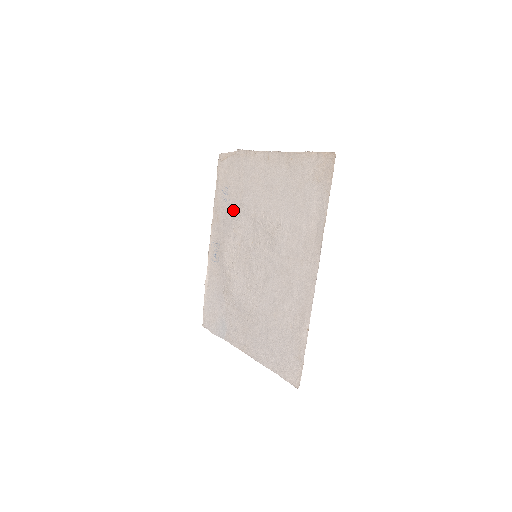
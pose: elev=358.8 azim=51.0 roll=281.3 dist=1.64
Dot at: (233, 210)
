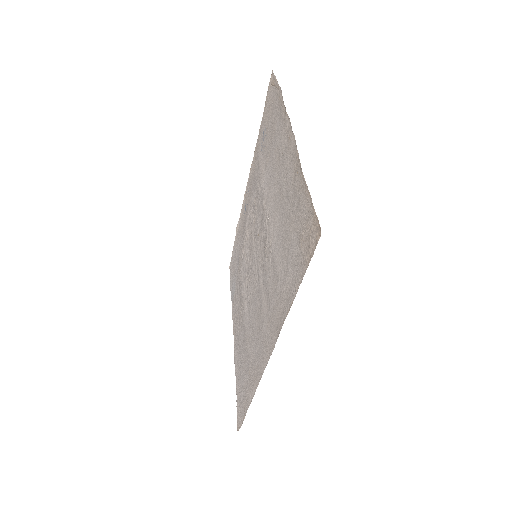
Dot at: (260, 172)
